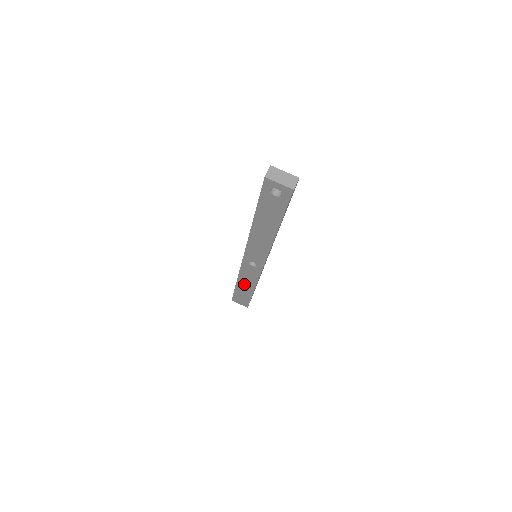
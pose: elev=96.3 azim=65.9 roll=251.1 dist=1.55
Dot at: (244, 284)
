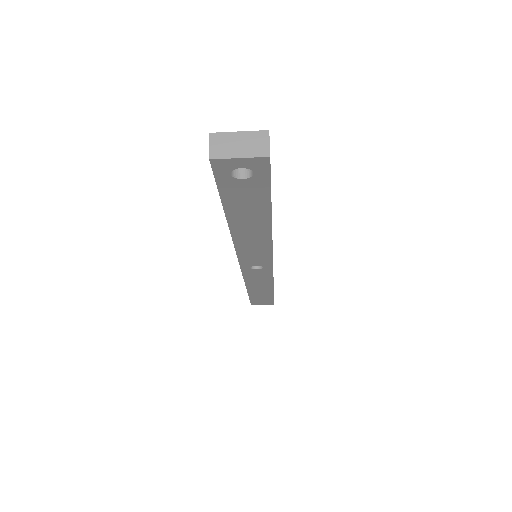
Dot at: (257, 288)
